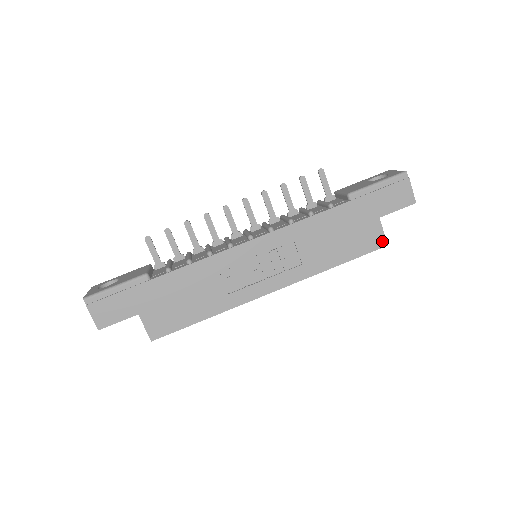
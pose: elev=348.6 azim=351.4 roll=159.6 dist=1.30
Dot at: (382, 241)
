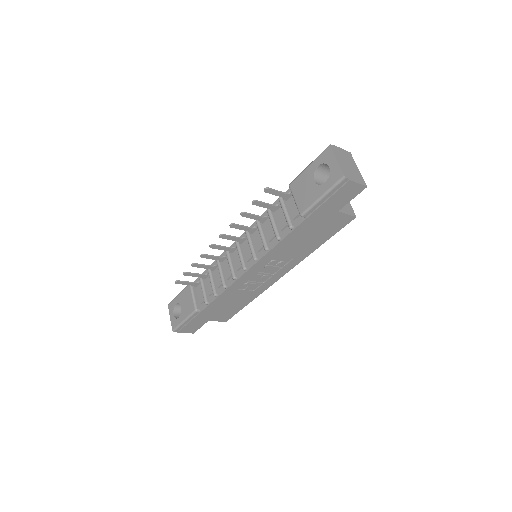
Dot at: (350, 218)
